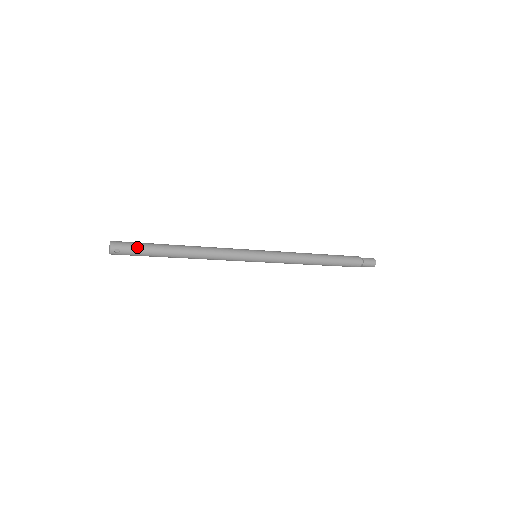
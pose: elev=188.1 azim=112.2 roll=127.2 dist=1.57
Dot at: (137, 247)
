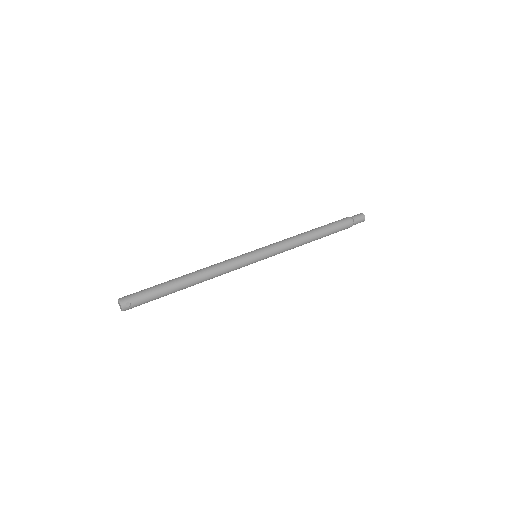
Dot at: (145, 293)
